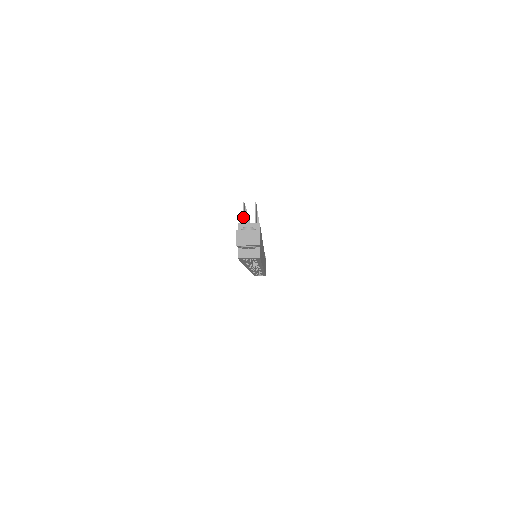
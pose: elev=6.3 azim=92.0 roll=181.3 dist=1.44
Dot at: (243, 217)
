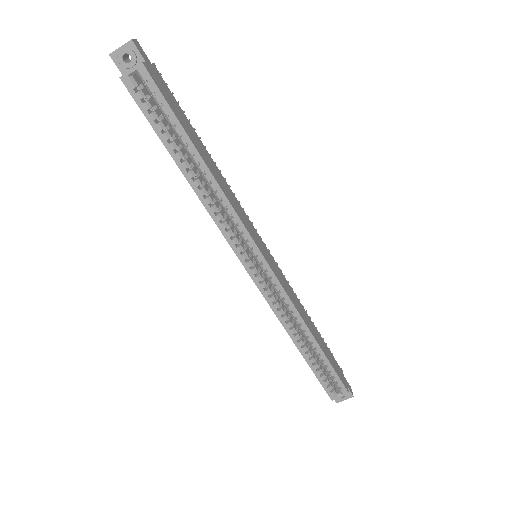
Dot at: occluded
